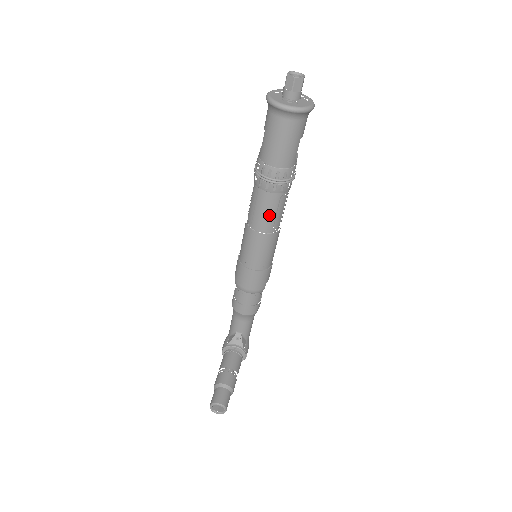
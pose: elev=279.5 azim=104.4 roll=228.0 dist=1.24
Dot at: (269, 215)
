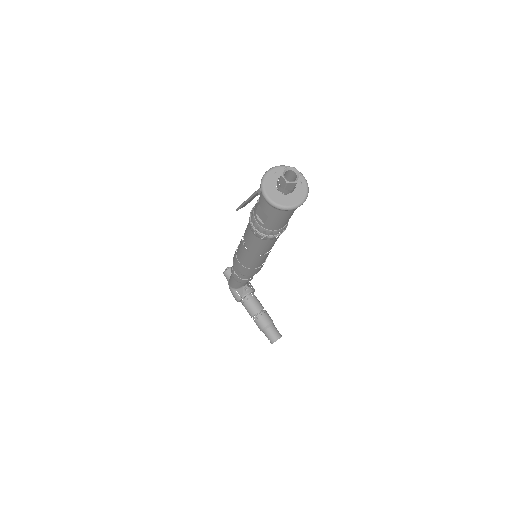
Dot at: (274, 243)
